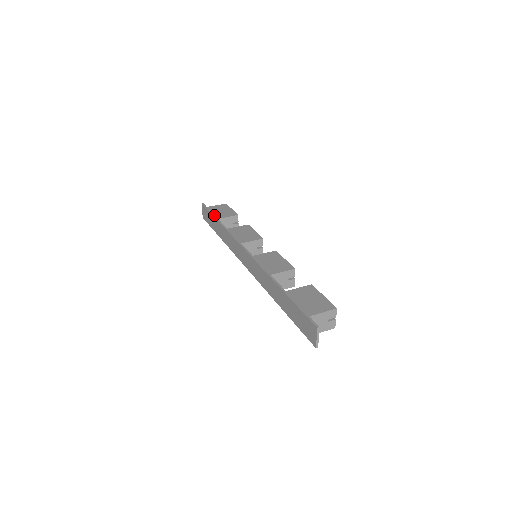
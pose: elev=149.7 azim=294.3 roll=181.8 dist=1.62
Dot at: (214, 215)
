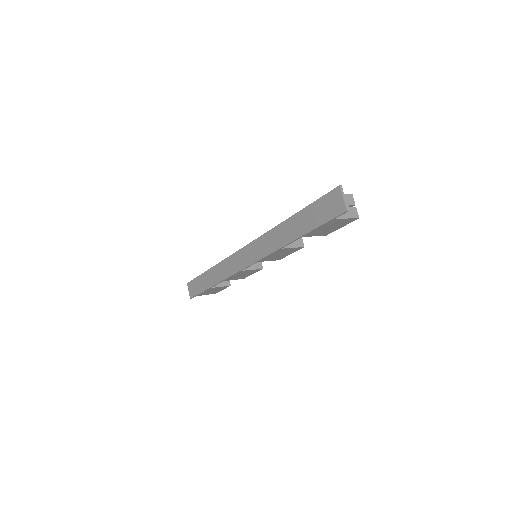
Dot at: (203, 273)
